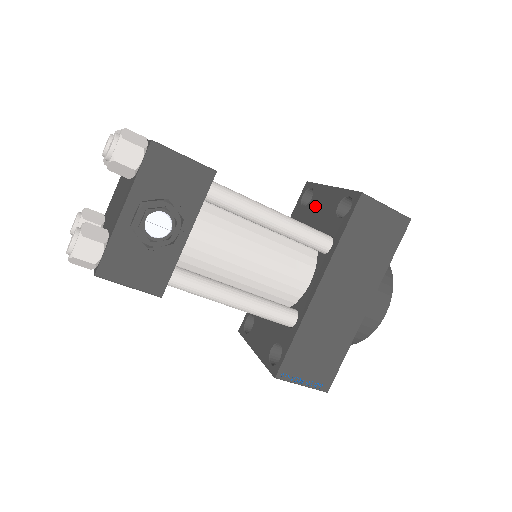
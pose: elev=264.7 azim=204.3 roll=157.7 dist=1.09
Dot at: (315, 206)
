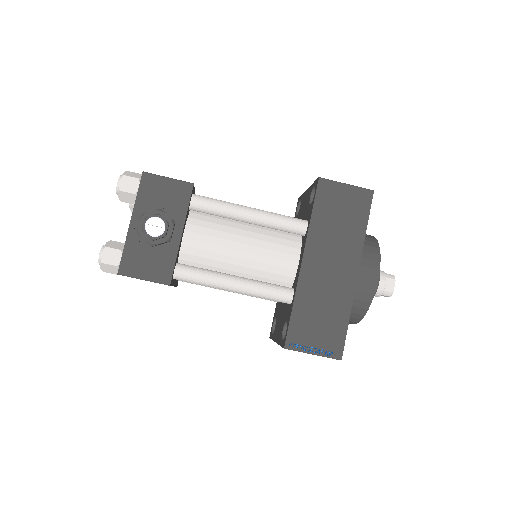
Dot at: (301, 209)
